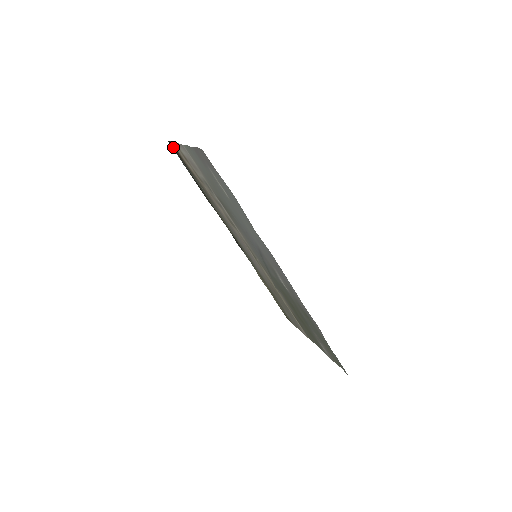
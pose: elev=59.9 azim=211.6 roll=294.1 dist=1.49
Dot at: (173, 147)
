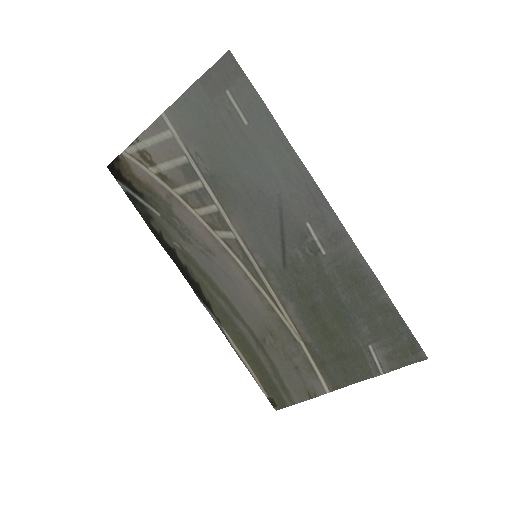
Dot at: (116, 169)
